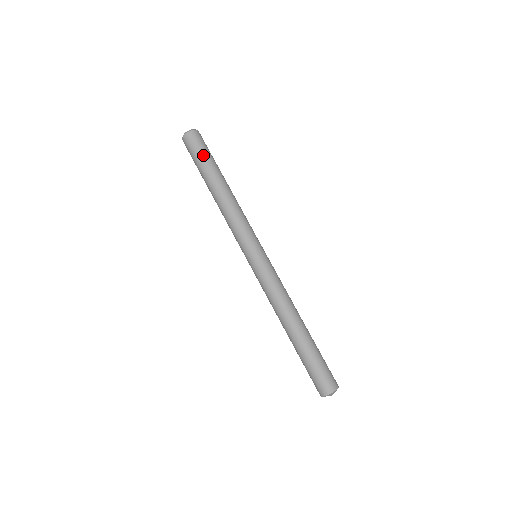
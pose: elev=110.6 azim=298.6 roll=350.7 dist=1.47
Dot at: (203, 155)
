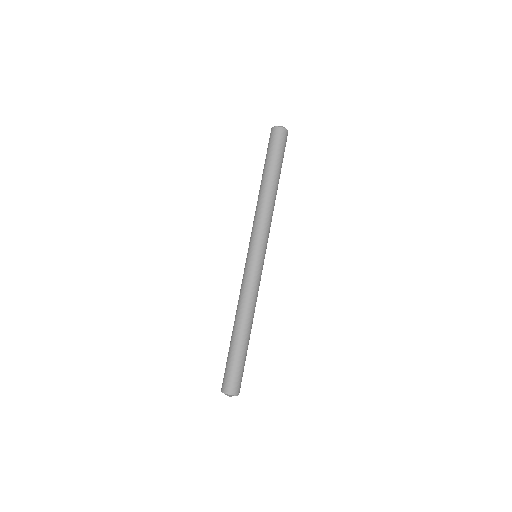
Dot at: (275, 152)
